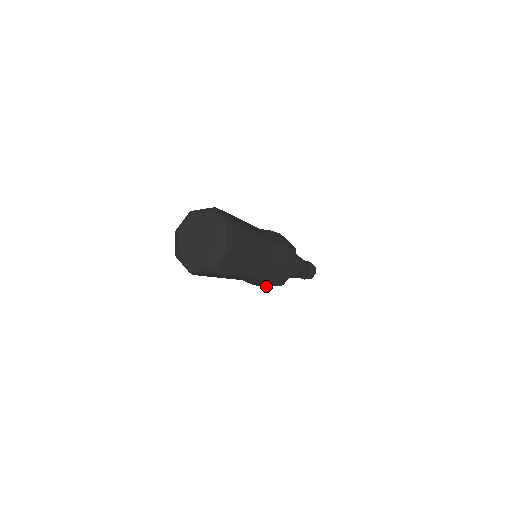
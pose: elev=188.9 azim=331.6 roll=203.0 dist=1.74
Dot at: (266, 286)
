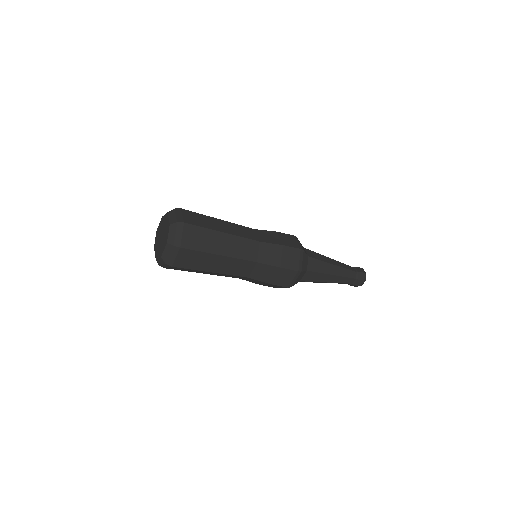
Dot at: occluded
